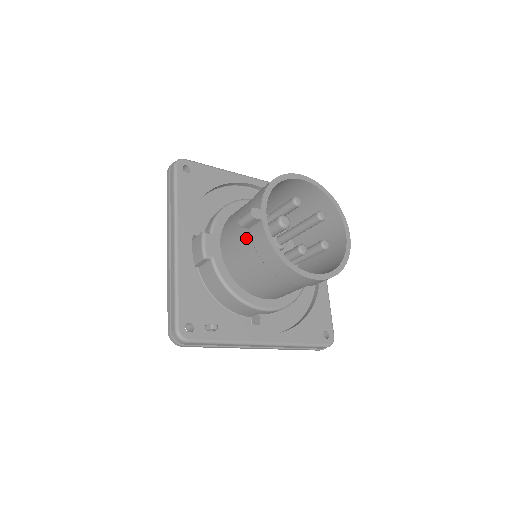
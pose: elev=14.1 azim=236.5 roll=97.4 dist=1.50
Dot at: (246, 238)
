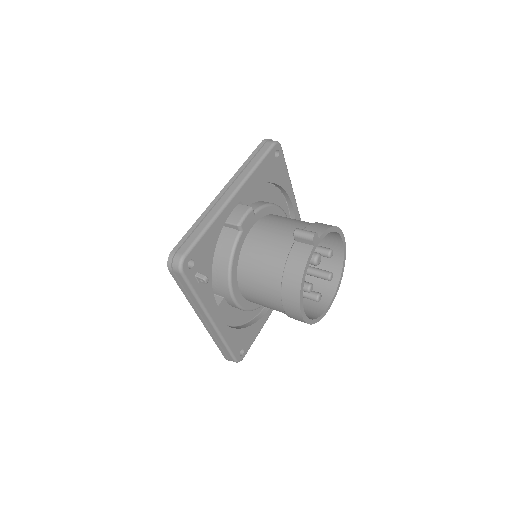
Dot at: (285, 244)
